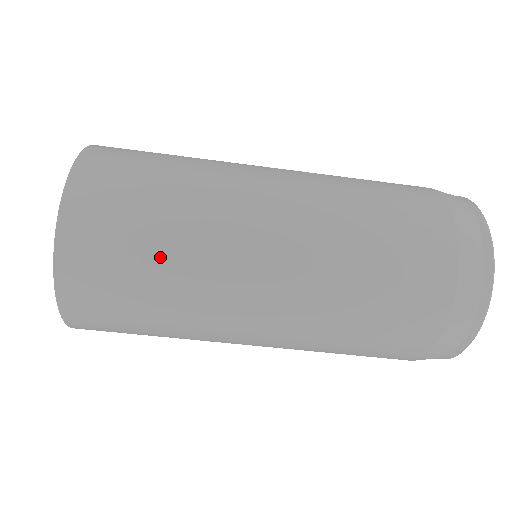
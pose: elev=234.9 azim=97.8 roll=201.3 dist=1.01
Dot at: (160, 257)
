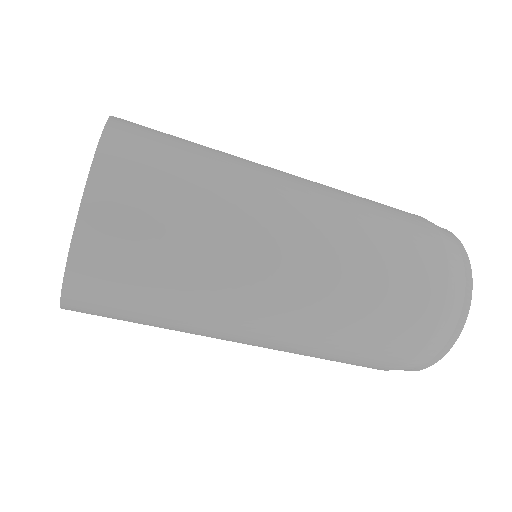
Dot at: (163, 317)
